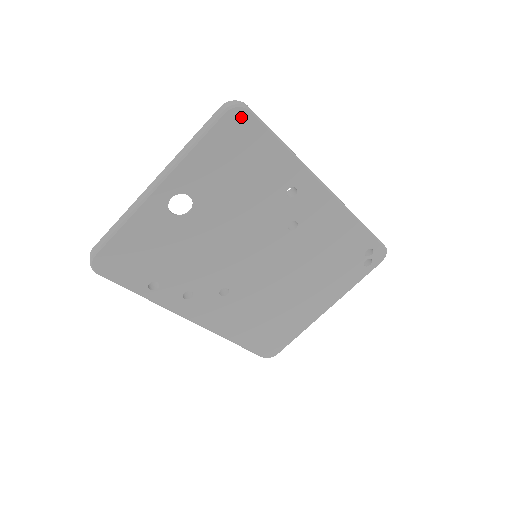
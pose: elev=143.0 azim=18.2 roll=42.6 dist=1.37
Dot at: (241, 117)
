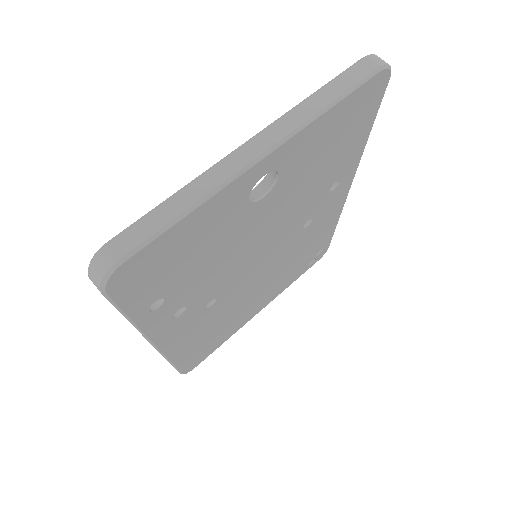
Dot at: (381, 83)
